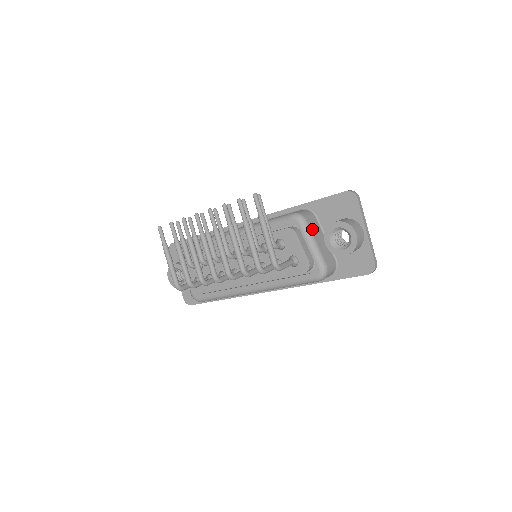
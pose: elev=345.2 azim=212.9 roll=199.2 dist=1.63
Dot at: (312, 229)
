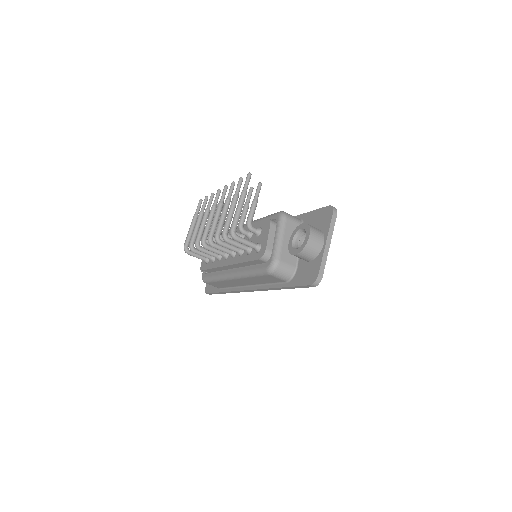
Dot at: (287, 228)
